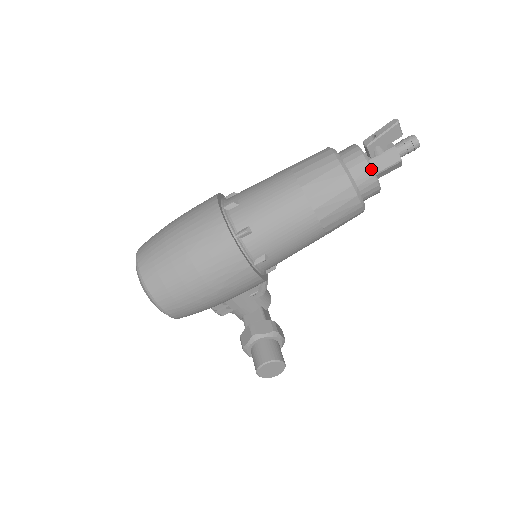
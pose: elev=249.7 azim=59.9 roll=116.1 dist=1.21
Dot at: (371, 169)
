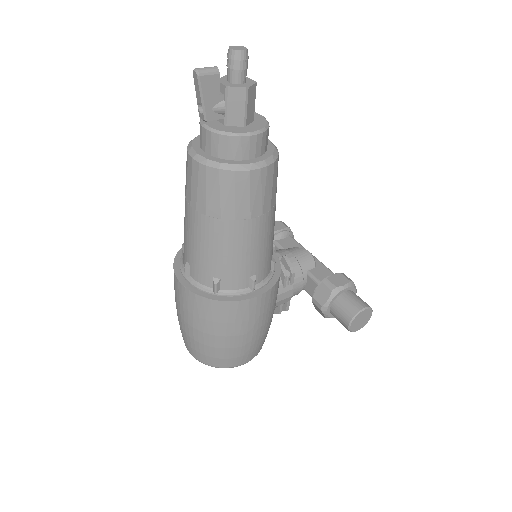
Dot at: (232, 136)
